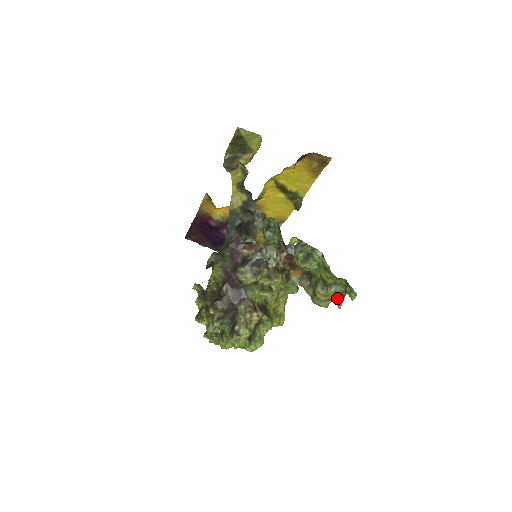
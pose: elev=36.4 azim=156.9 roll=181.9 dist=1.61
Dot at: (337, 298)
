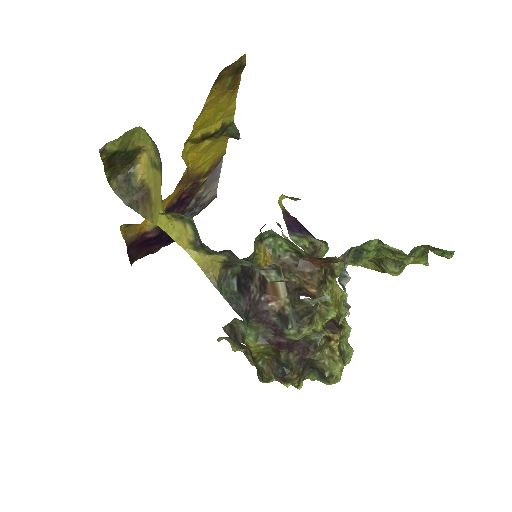
Dot at: (419, 261)
